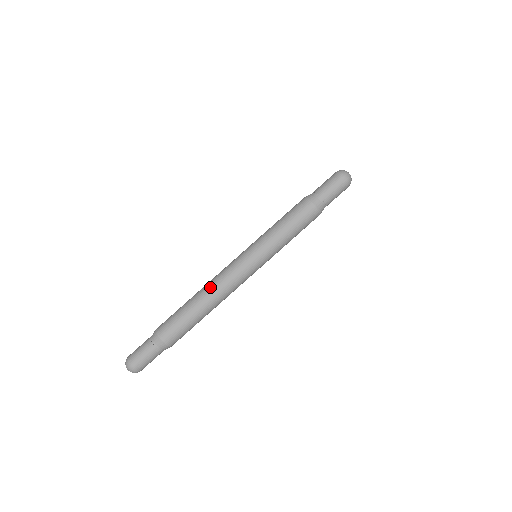
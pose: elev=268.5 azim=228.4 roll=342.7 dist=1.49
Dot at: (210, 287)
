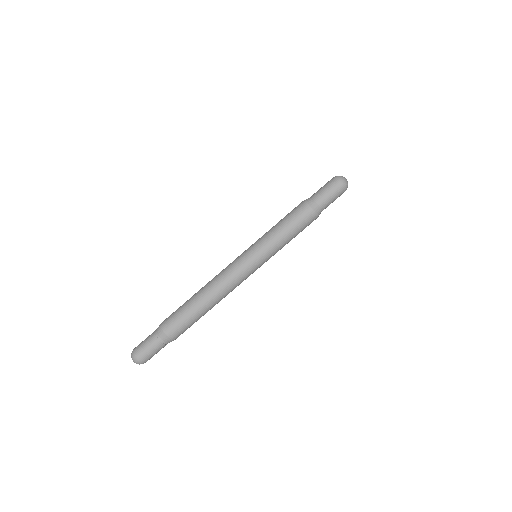
Dot at: (216, 290)
